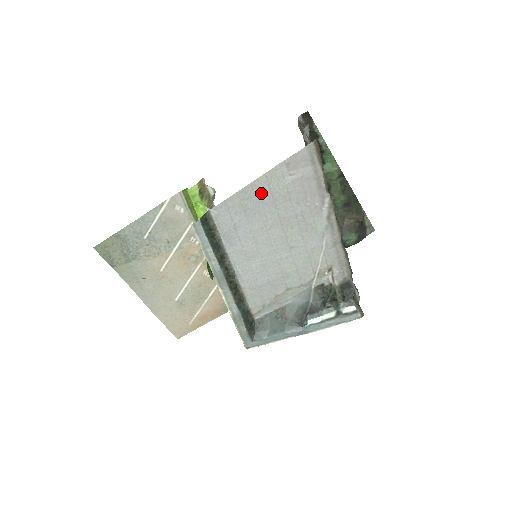
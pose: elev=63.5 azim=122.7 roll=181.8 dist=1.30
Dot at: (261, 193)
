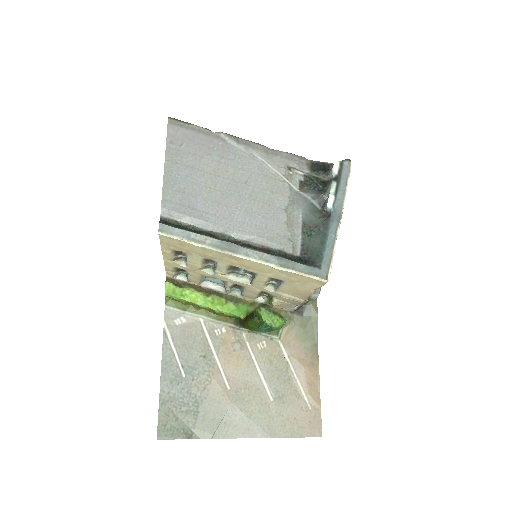
Dot at: (178, 172)
